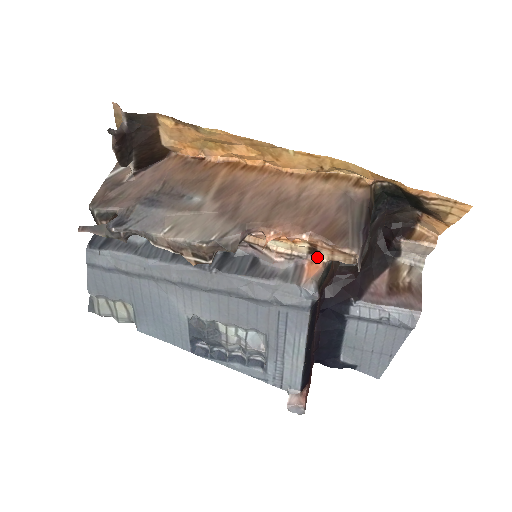
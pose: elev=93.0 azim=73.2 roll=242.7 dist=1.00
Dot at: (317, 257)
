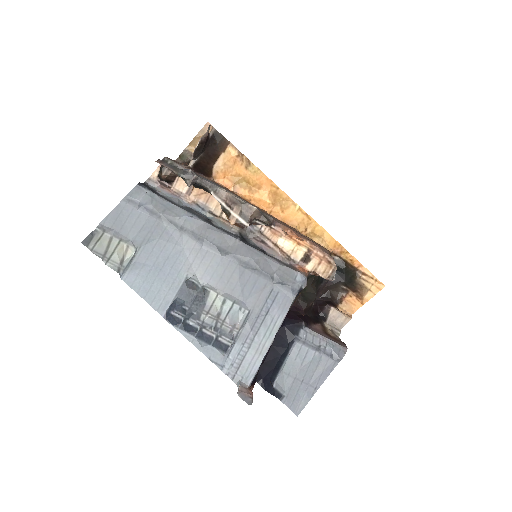
Dot at: (305, 266)
